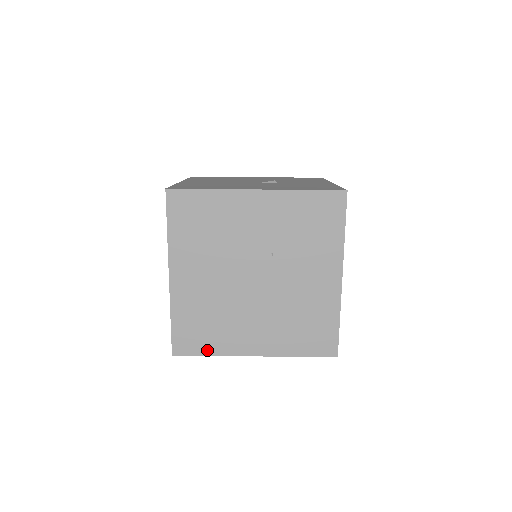
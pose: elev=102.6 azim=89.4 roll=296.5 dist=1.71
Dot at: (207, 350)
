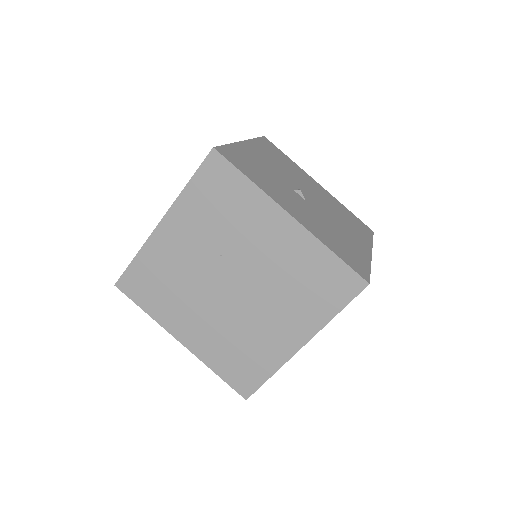
Dot at: (264, 374)
